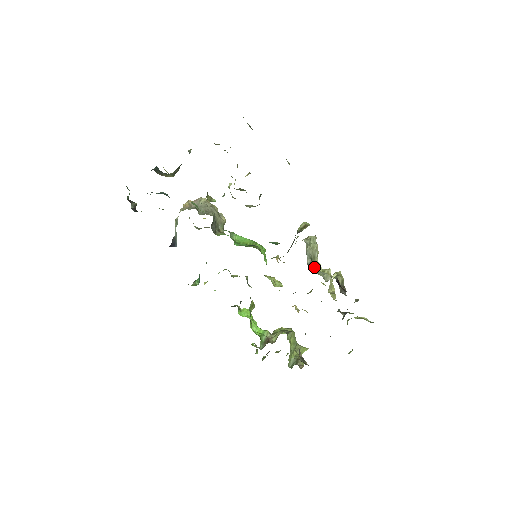
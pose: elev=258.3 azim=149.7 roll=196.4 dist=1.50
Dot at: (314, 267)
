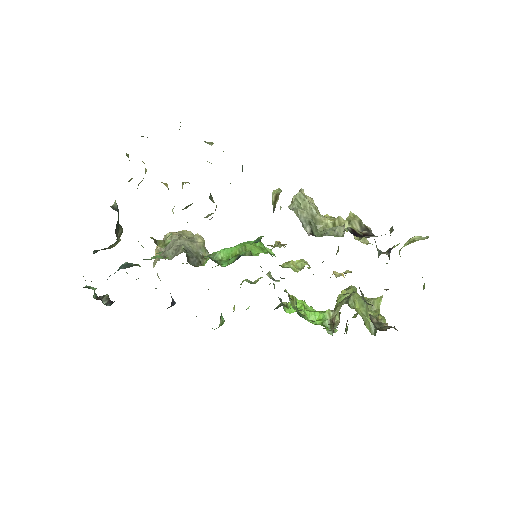
Dot at: (320, 227)
